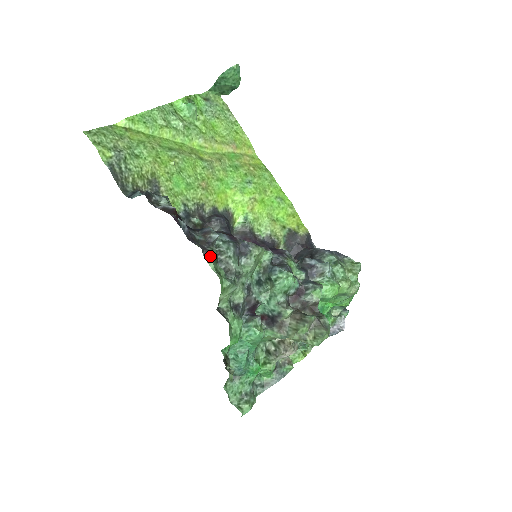
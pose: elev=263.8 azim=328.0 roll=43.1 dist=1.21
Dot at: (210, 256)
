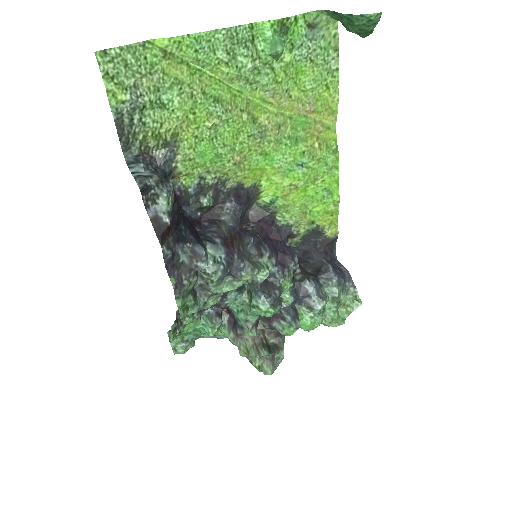
Dot at: (182, 295)
